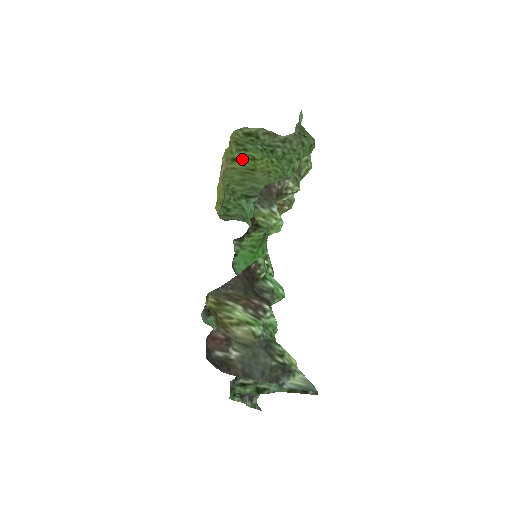
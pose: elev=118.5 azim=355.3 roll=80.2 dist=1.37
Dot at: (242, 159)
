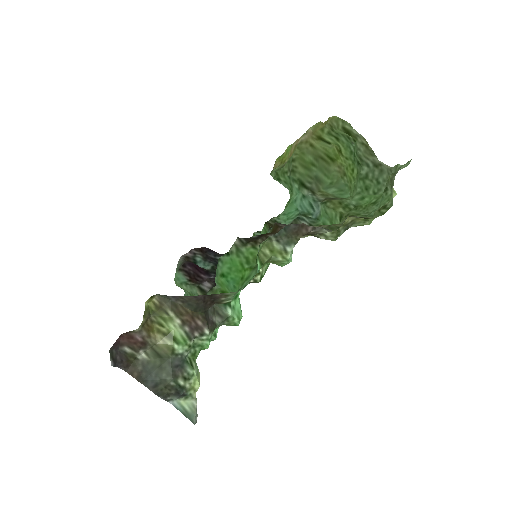
Dot at: (329, 143)
